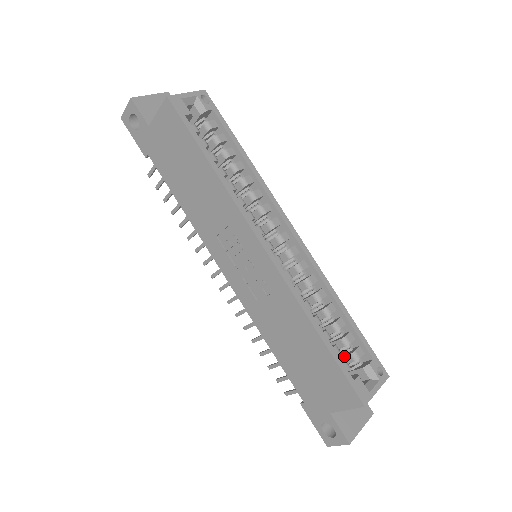
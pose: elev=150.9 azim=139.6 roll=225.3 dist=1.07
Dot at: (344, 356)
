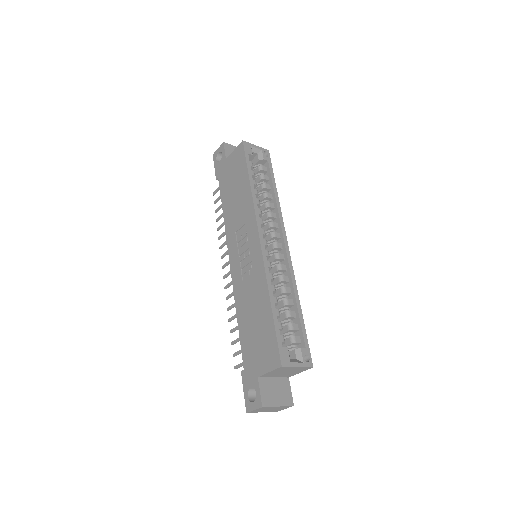
Dot at: (286, 339)
